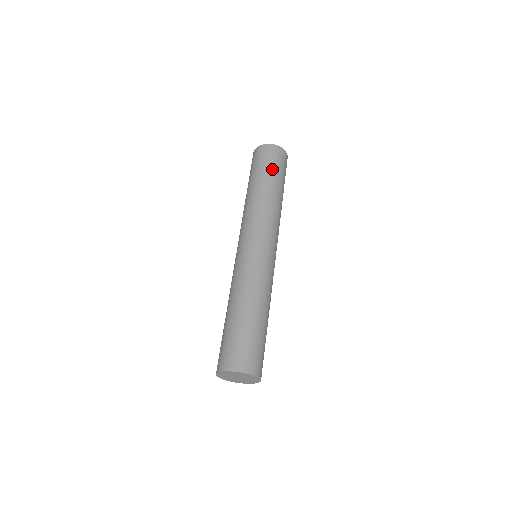
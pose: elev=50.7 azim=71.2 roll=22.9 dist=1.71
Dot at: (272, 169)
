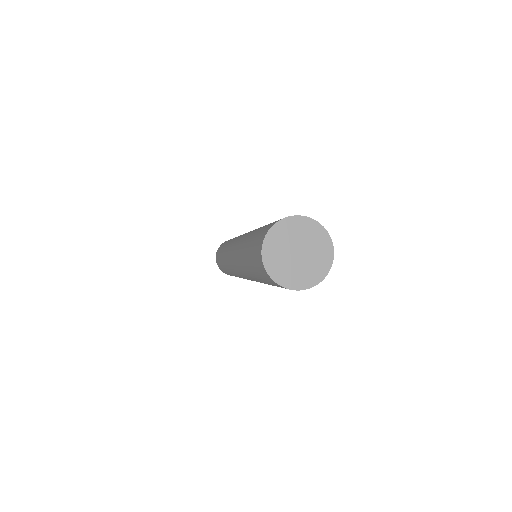
Dot at: occluded
